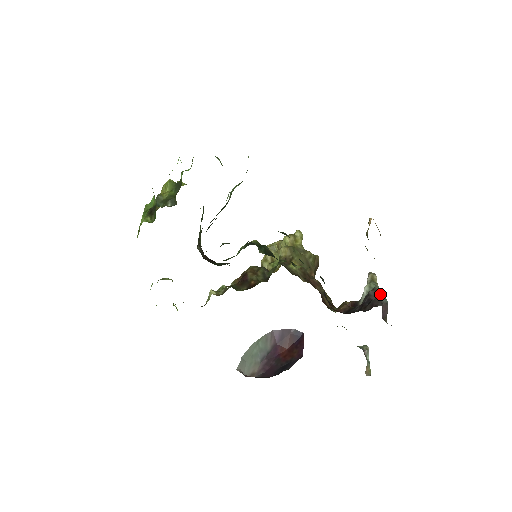
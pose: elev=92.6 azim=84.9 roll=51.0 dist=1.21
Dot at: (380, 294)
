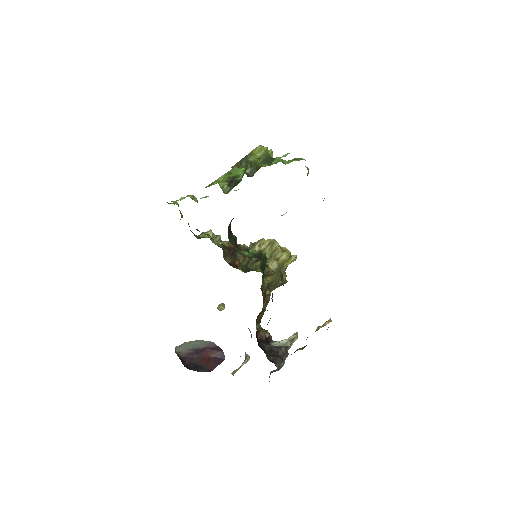
Dot at: (286, 356)
